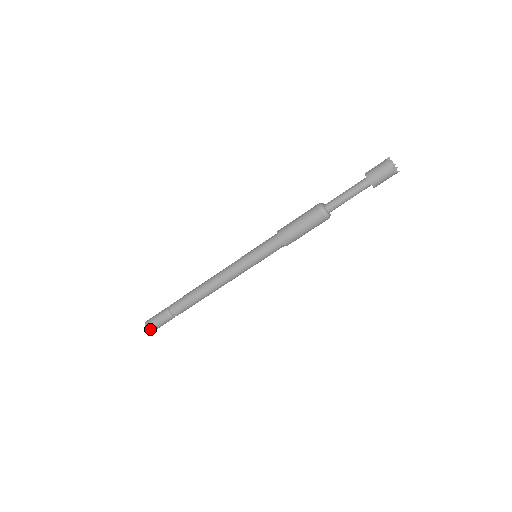
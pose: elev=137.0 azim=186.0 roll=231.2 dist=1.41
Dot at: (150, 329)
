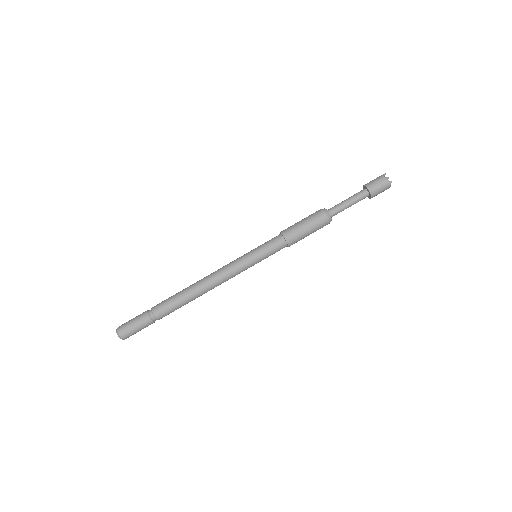
Dot at: (126, 337)
